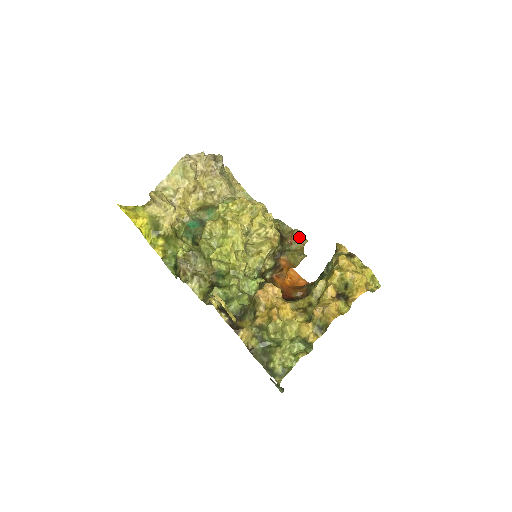
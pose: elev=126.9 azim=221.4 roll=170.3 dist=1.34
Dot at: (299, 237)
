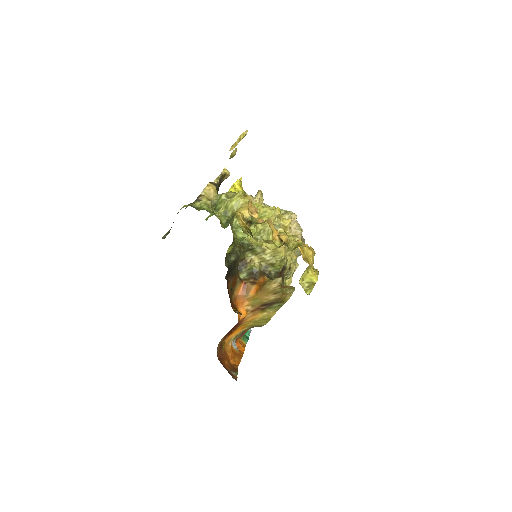
Dot at: (290, 289)
